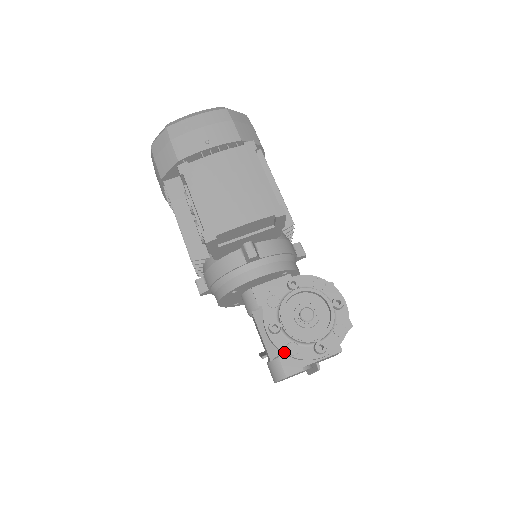
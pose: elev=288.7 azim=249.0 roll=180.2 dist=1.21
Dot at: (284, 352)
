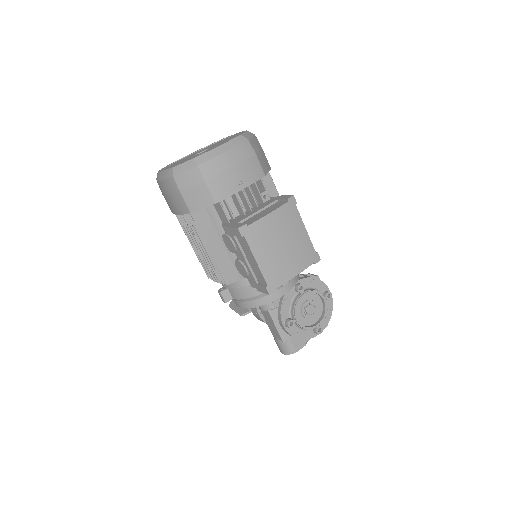
Dot at: (296, 338)
